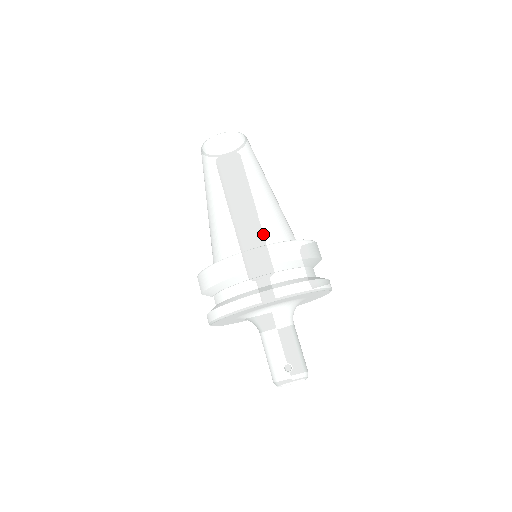
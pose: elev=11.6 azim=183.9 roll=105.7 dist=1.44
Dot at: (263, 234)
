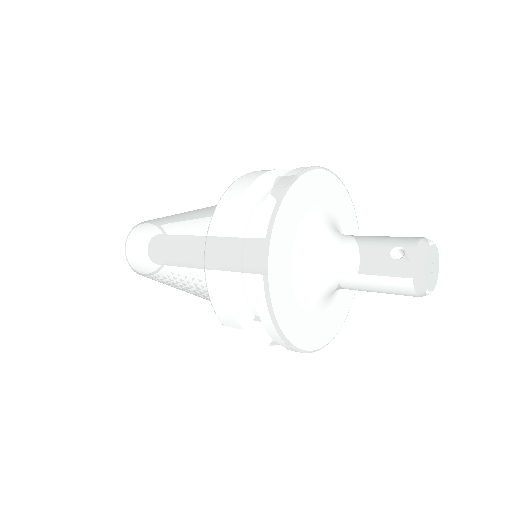
Dot at: occluded
